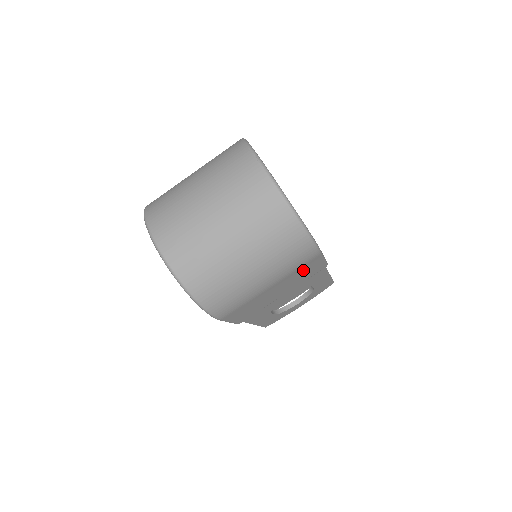
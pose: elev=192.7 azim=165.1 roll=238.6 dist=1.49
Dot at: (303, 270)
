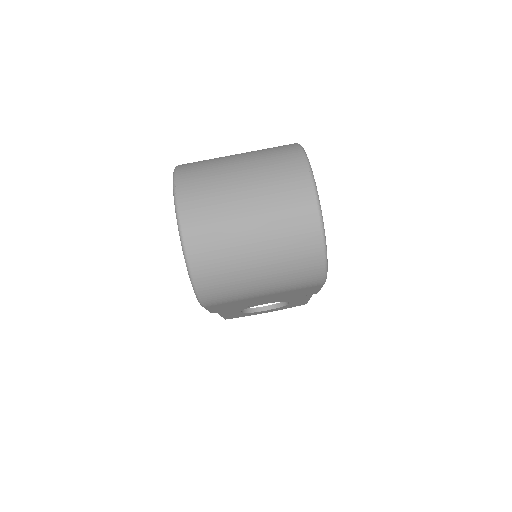
Dot at: (299, 291)
